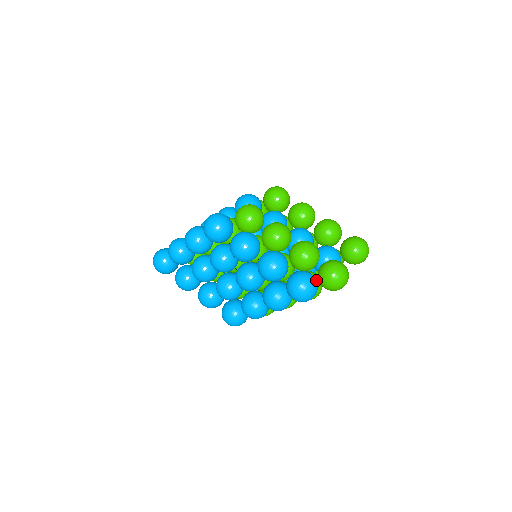
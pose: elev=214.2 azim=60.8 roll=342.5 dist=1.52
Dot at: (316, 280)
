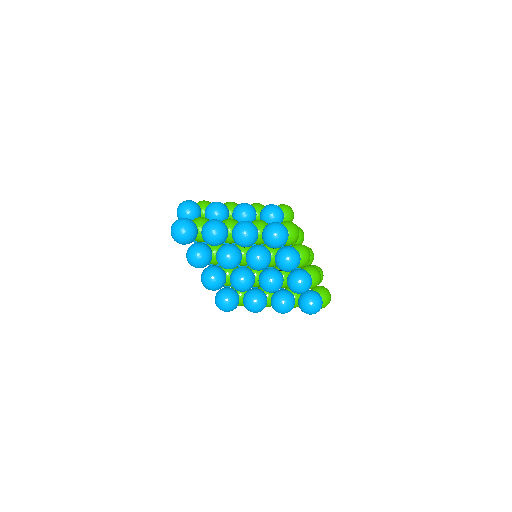
Dot at: occluded
